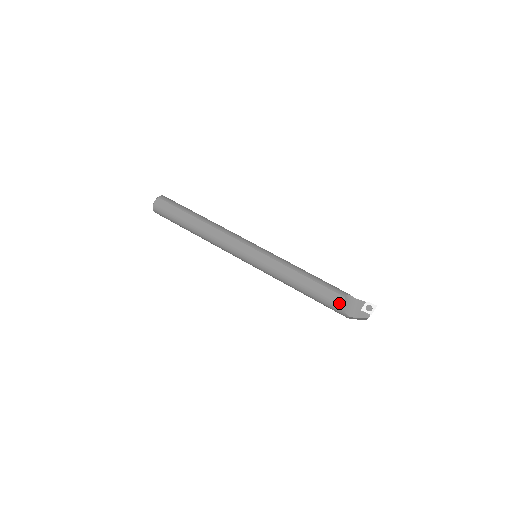
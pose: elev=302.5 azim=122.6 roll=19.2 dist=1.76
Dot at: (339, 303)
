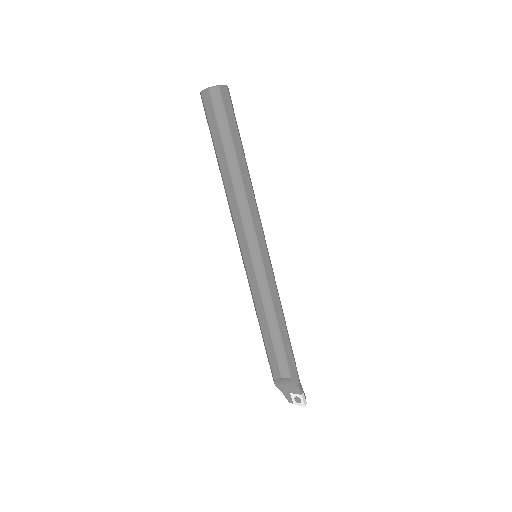
Dot at: (273, 375)
